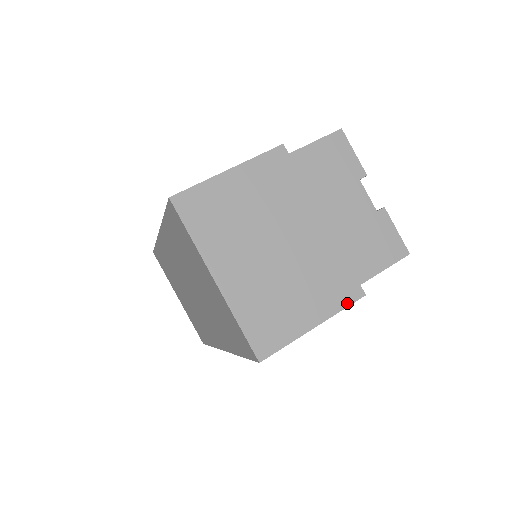
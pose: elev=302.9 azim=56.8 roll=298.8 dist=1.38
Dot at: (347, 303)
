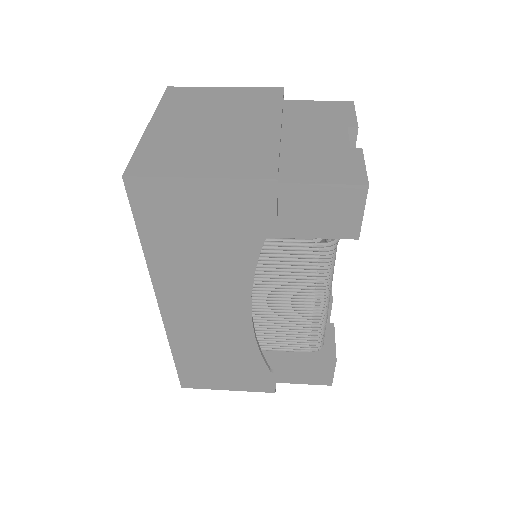
Dot at: (250, 176)
